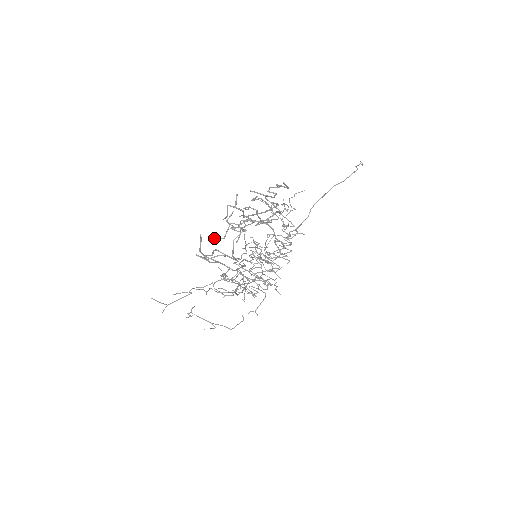
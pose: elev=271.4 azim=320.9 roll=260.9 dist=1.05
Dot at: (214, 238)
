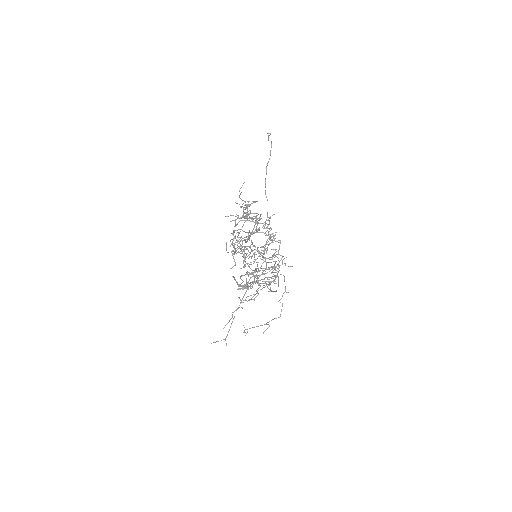
Dot at: occluded
